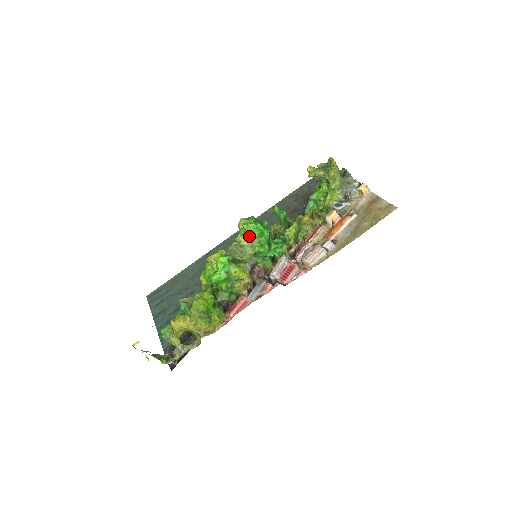
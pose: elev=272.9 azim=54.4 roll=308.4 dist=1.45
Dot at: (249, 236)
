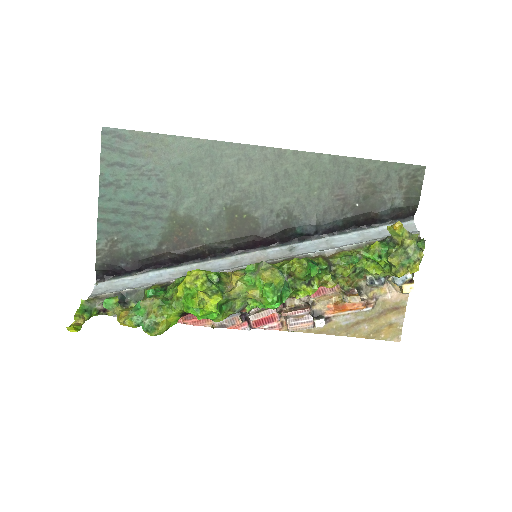
Dot at: (260, 300)
